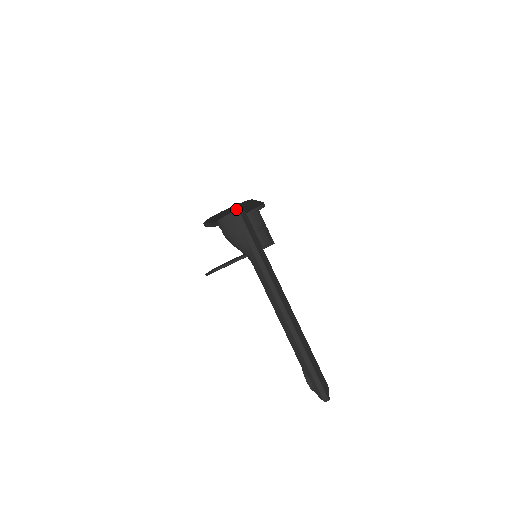
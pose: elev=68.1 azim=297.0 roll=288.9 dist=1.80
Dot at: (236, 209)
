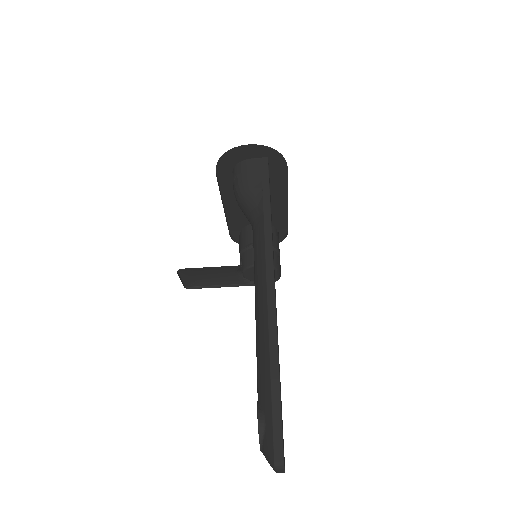
Dot at: occluded
